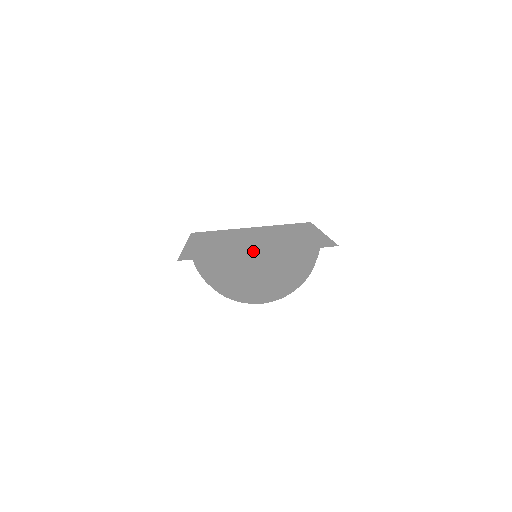
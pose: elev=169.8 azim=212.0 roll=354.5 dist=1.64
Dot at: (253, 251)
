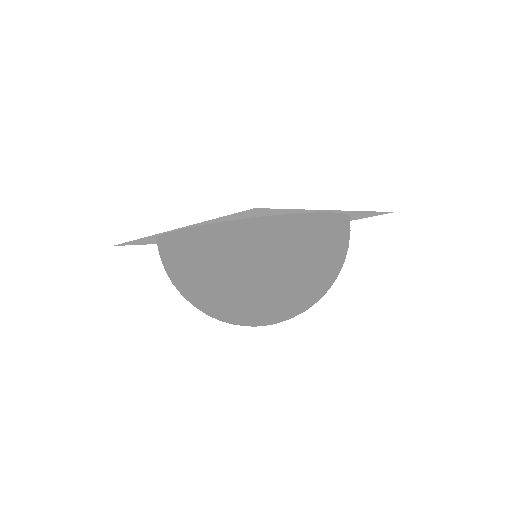
Dot at: (321, 213)
